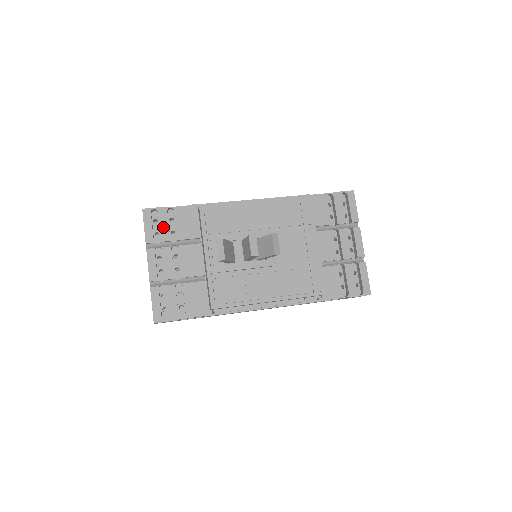
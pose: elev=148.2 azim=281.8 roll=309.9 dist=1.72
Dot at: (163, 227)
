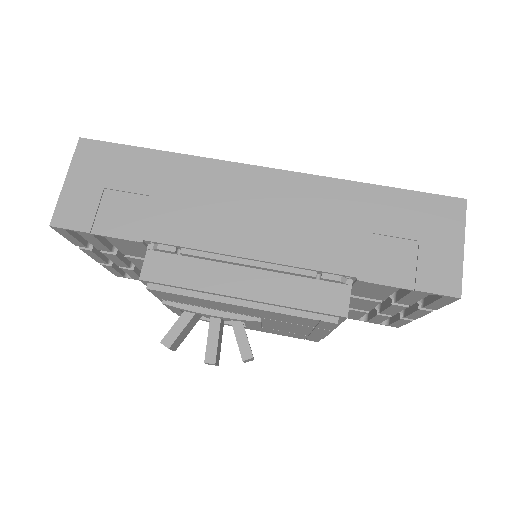
Dot at: (94, 243)
